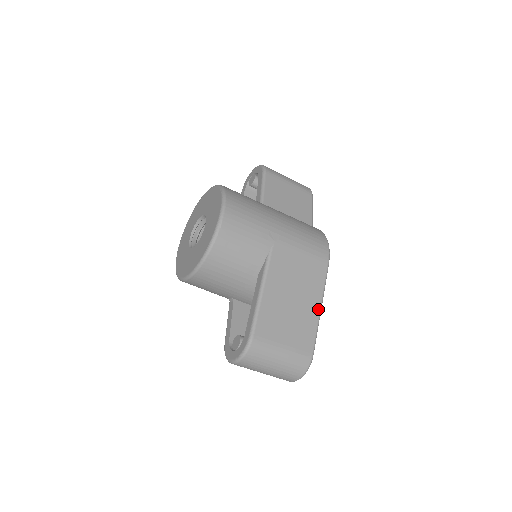
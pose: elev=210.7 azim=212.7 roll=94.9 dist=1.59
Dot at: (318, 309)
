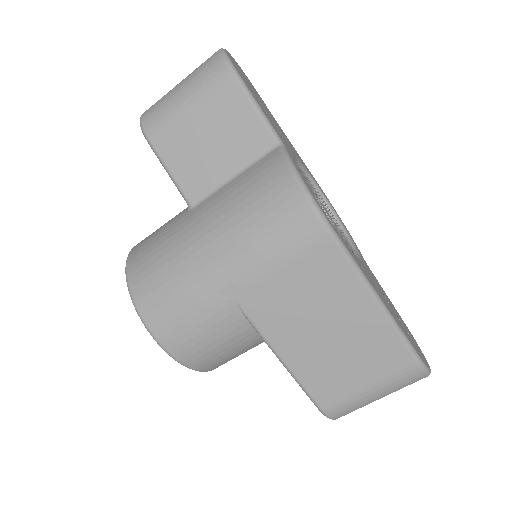
Dot at: (375, 308)
